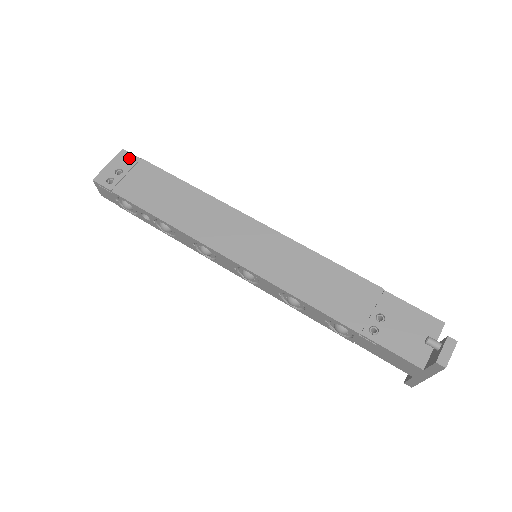
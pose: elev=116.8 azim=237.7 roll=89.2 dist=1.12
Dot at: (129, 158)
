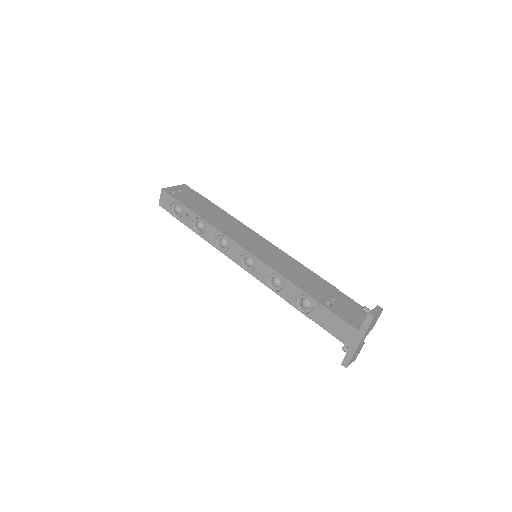
Dot at: (188, 188)
